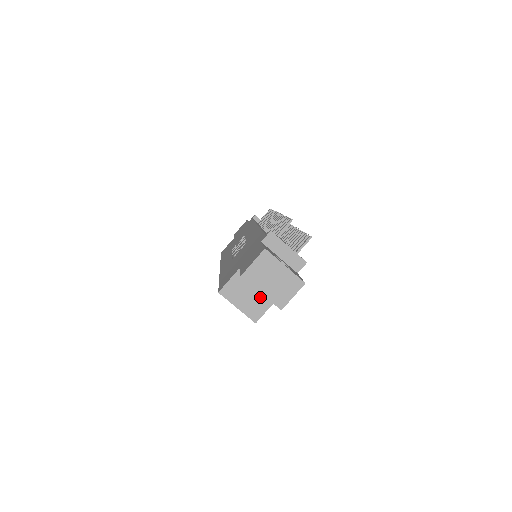
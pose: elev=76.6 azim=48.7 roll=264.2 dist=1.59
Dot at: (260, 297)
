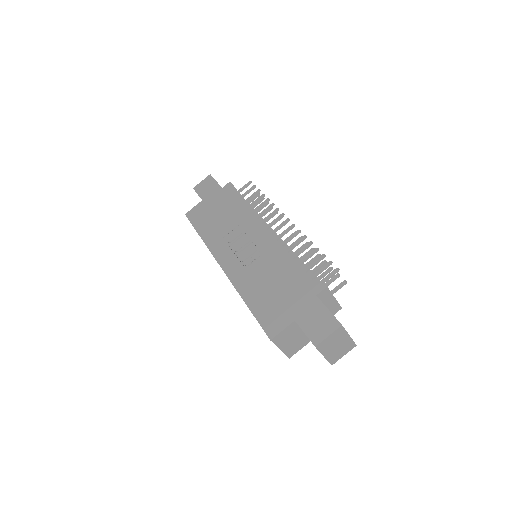
Dot at: (301, 340)
